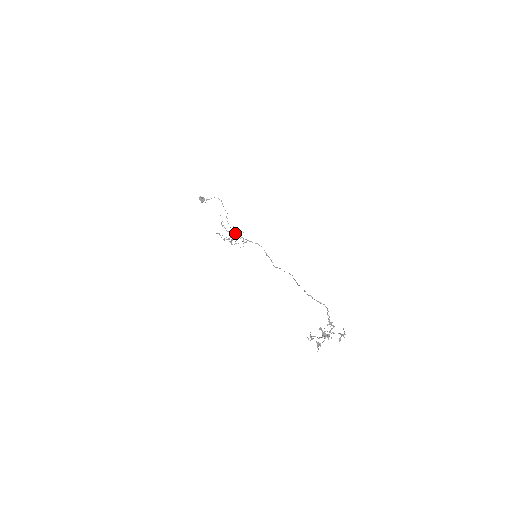
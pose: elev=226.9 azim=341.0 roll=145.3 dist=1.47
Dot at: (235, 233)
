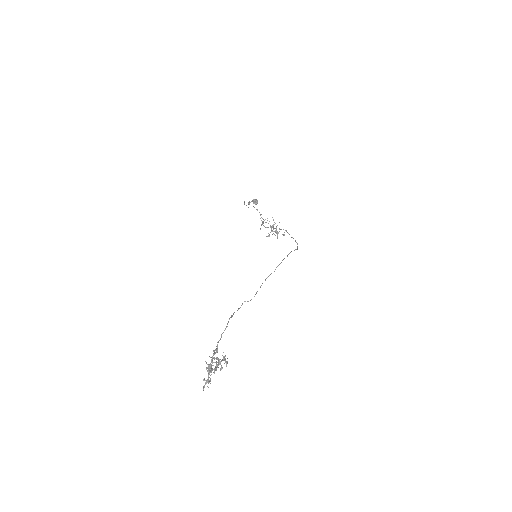
Dot at: (270, 226)
